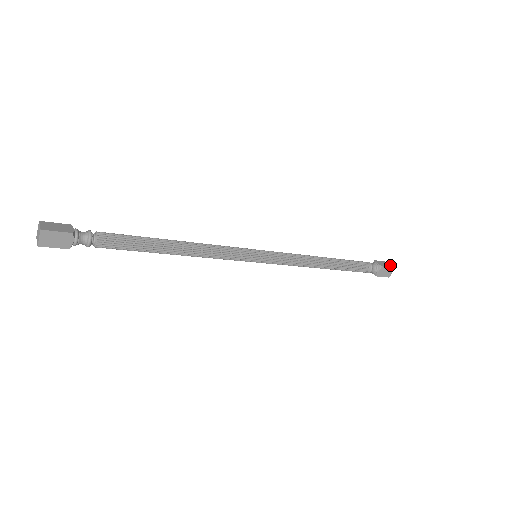
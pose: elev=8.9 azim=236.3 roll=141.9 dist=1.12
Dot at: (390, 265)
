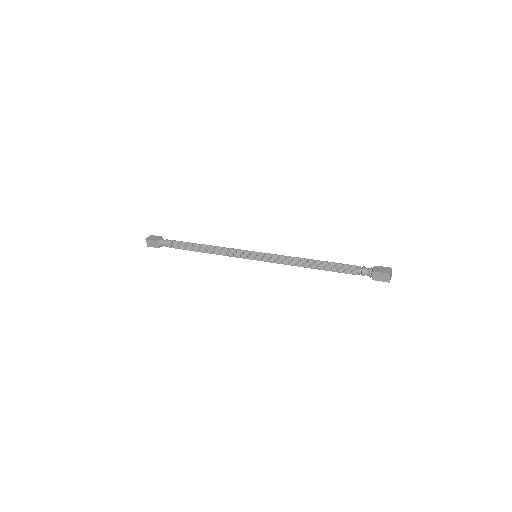
Dot at: (388, 271)
